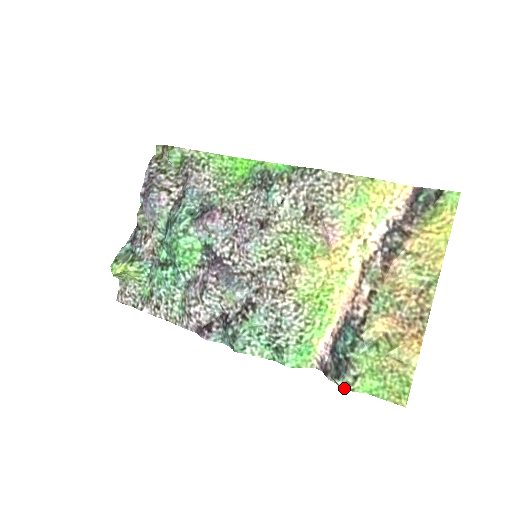
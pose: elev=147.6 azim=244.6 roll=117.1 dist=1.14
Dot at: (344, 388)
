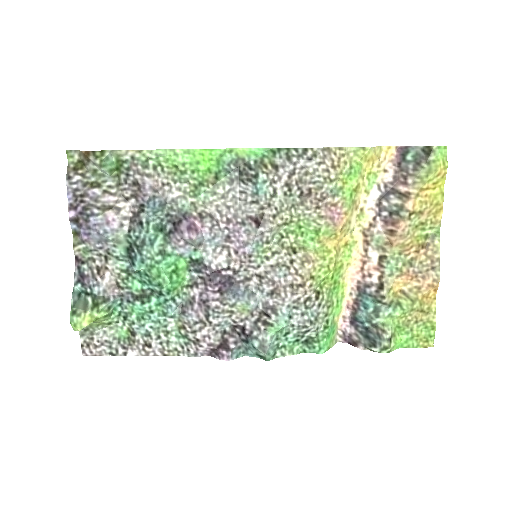
Dot at: occluded
